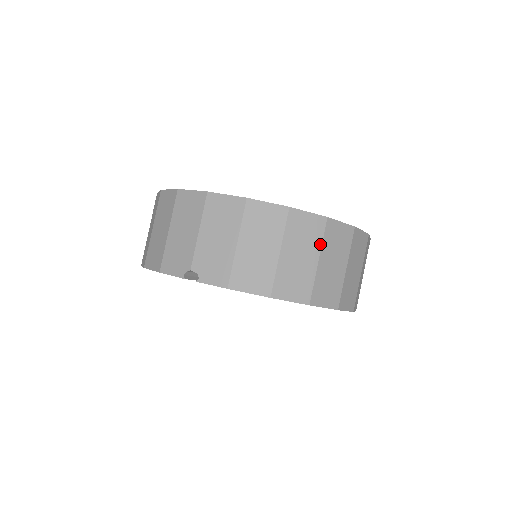
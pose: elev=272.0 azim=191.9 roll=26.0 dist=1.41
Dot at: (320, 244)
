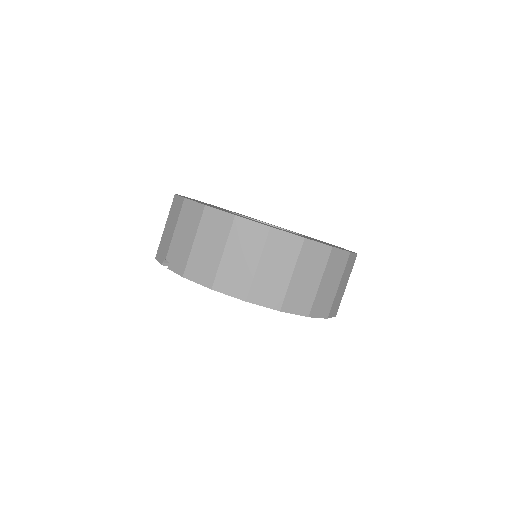
Dot at: (261, 250)
